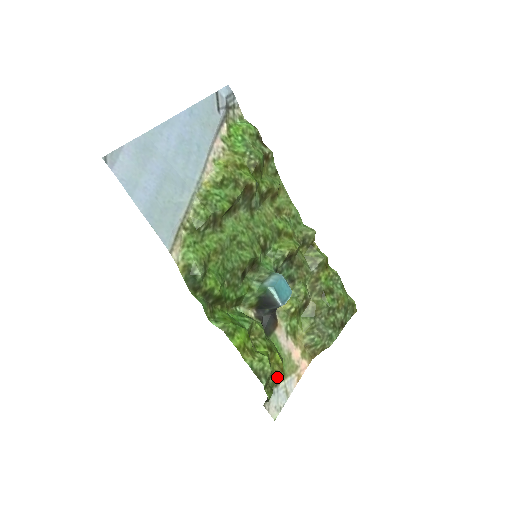
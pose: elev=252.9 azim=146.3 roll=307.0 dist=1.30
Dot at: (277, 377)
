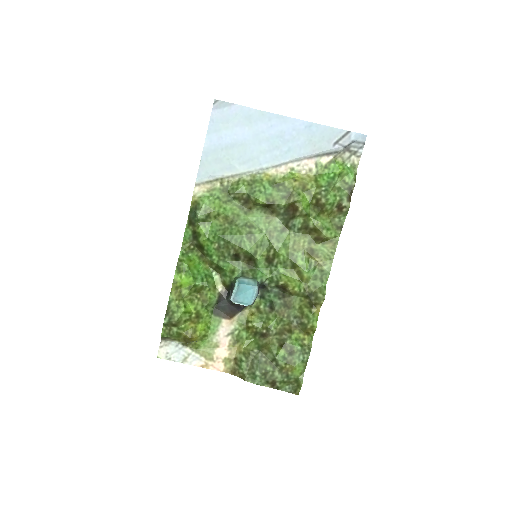
Dot at: (185, 337)
